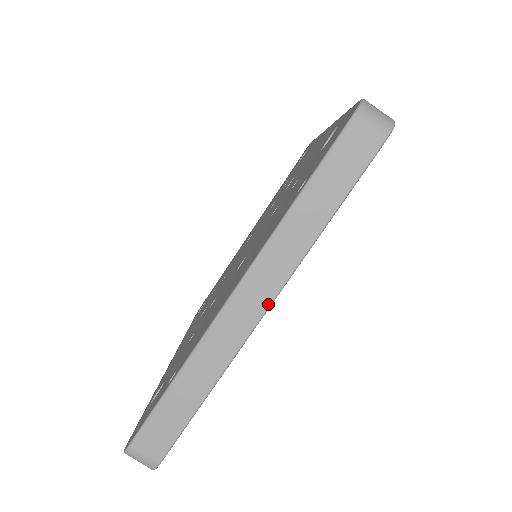
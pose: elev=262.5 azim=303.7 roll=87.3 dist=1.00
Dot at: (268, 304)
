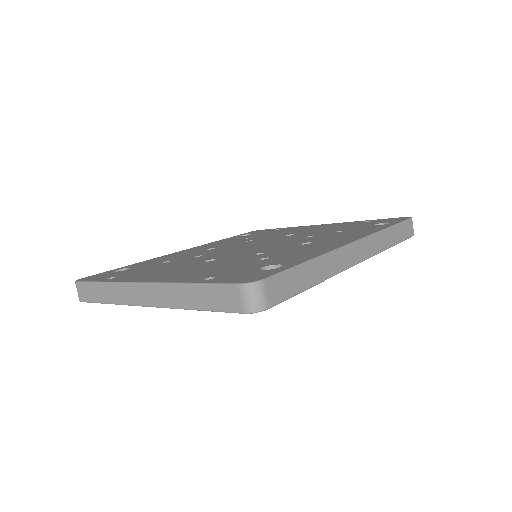
Dot at: (150, 305)
